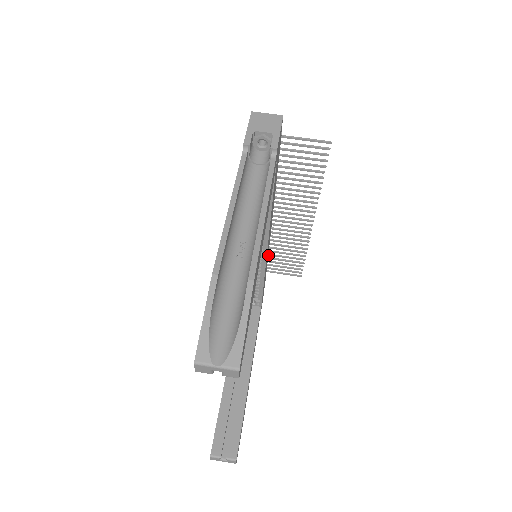
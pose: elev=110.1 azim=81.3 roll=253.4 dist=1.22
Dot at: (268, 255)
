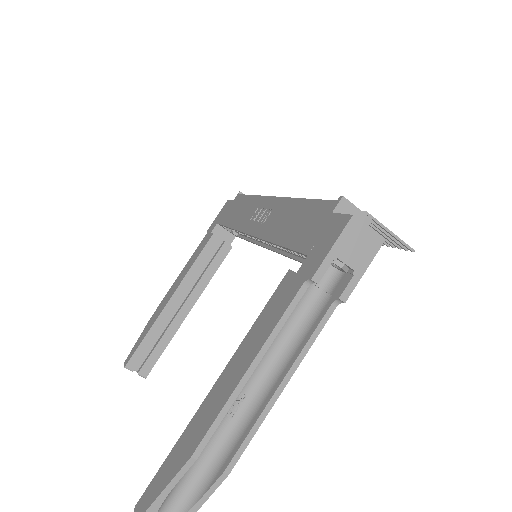
Dot at: occluded
